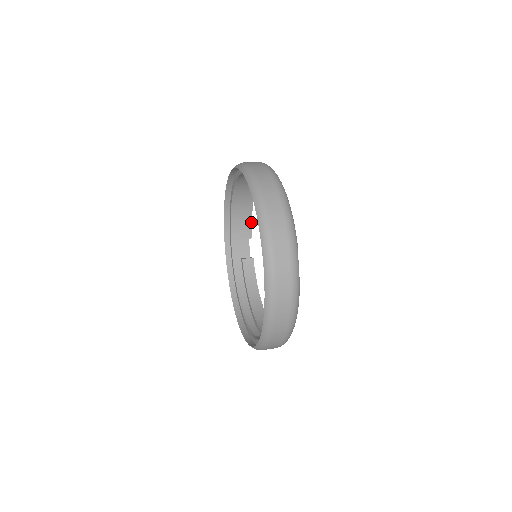
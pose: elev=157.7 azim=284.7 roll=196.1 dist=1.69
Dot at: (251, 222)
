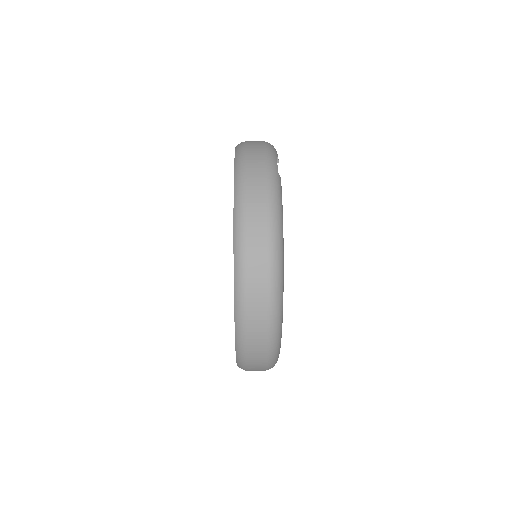
Dot at: occluded
